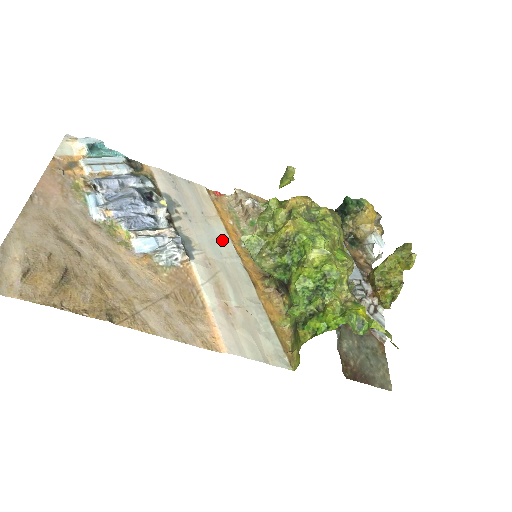
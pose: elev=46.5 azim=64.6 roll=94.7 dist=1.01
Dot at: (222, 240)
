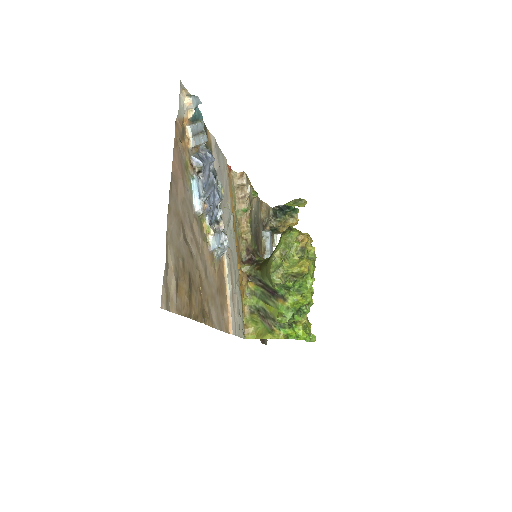
Dot at: (232, 227)
